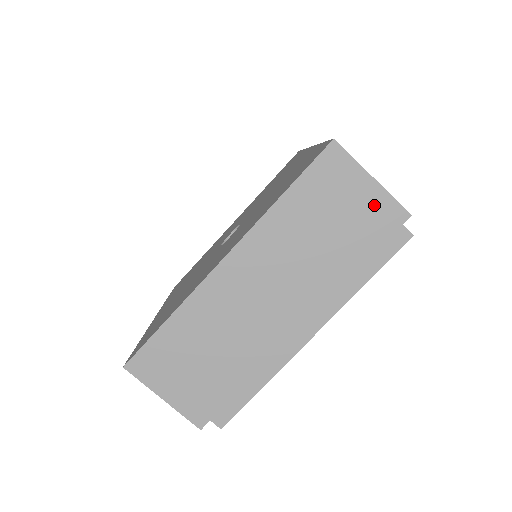
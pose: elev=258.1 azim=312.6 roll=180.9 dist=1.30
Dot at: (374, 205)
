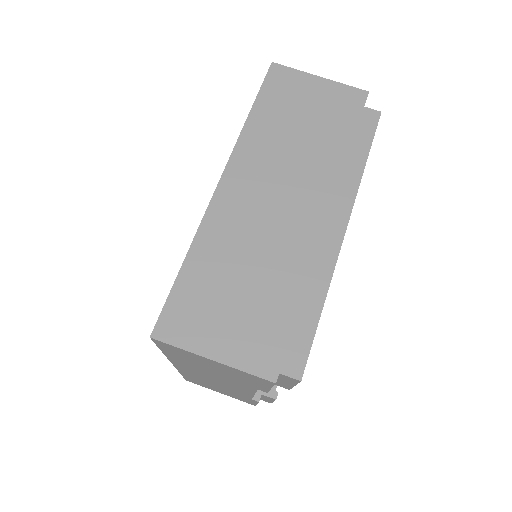
Dot at: (333, 95)
